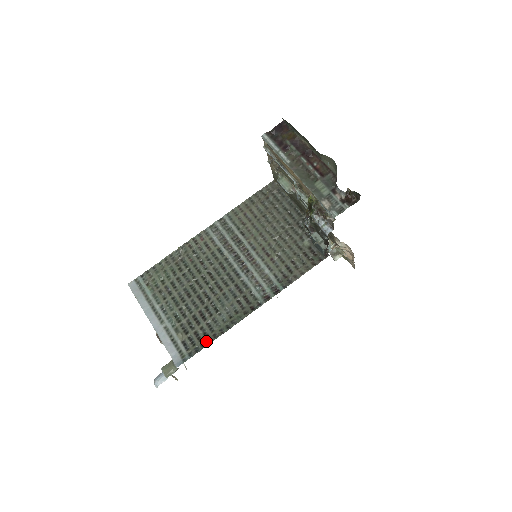
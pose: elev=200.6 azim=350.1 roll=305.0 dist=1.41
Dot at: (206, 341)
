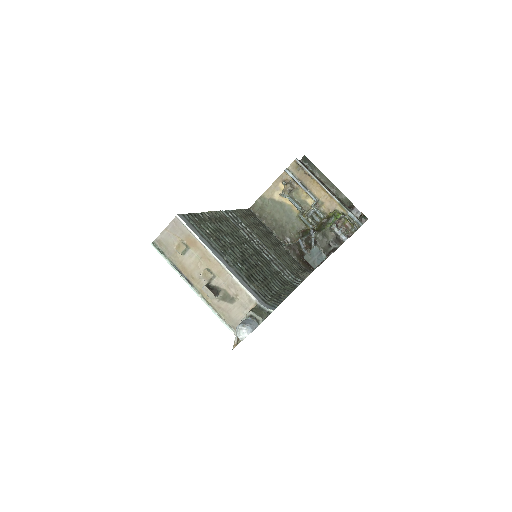
Dot at: (279, 297)
